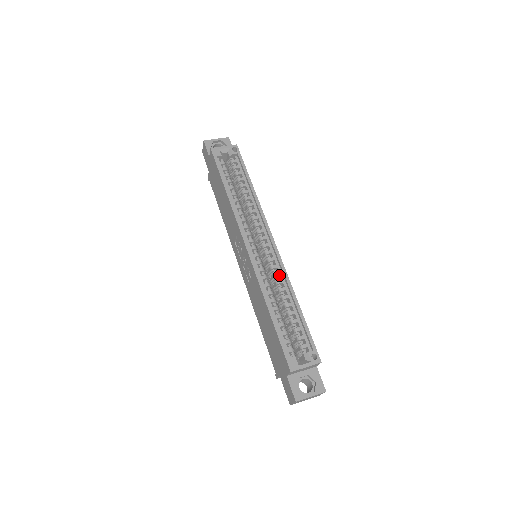
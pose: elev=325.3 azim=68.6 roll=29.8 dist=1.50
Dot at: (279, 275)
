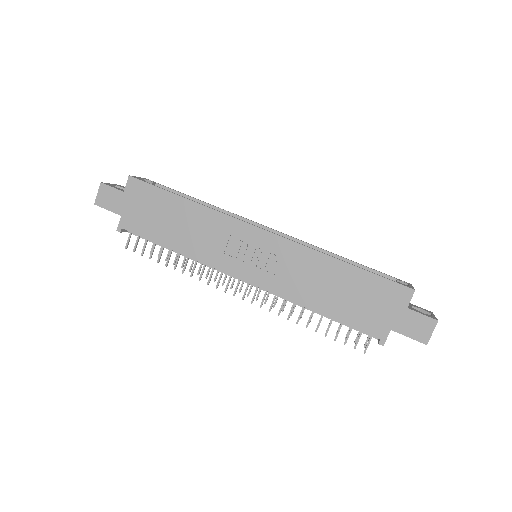
Dot at: occluded
